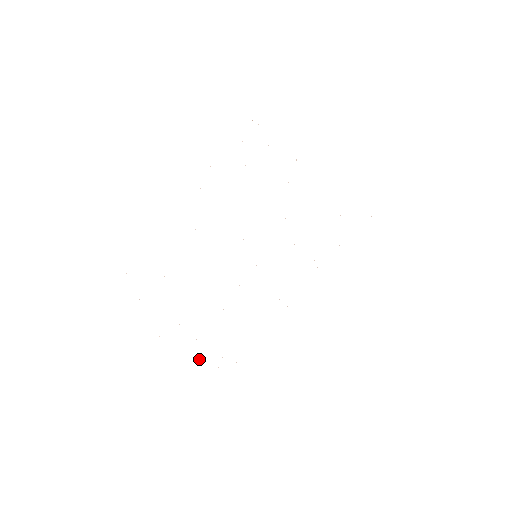
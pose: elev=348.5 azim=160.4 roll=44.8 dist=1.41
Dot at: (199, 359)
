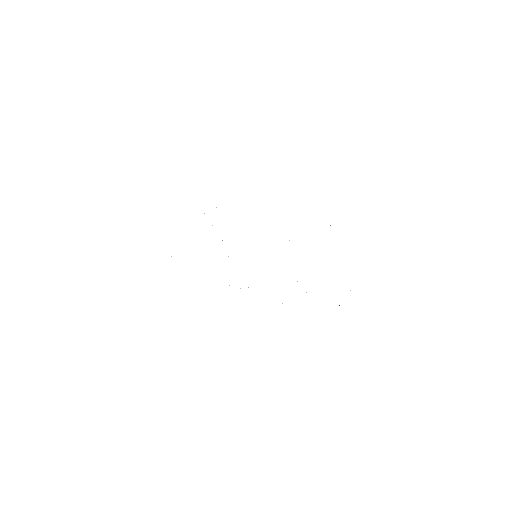
Dot at: occluded
